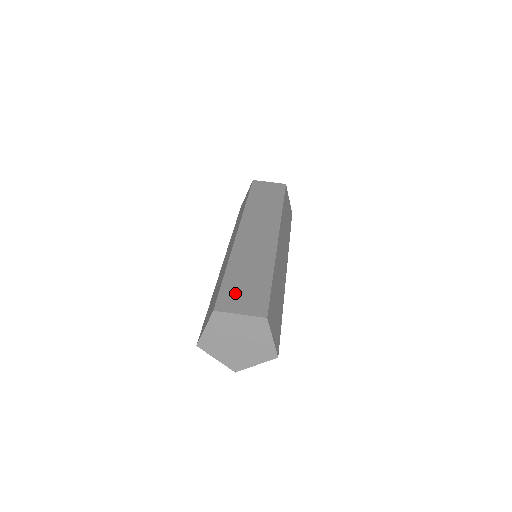
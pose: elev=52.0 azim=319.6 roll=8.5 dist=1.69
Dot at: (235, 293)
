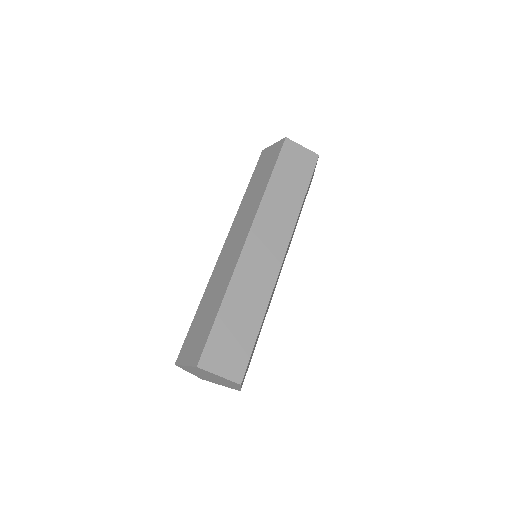
Dot at: (221, 345)
